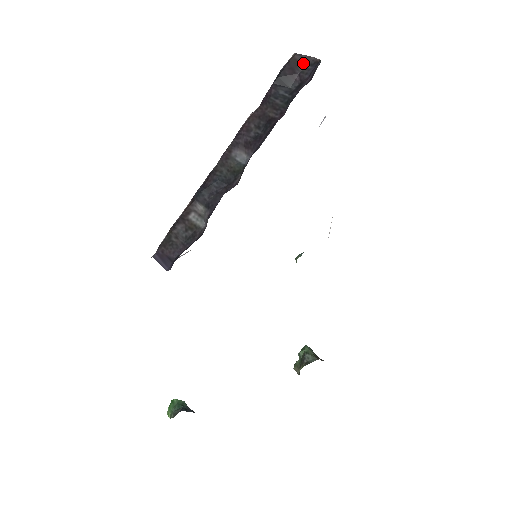
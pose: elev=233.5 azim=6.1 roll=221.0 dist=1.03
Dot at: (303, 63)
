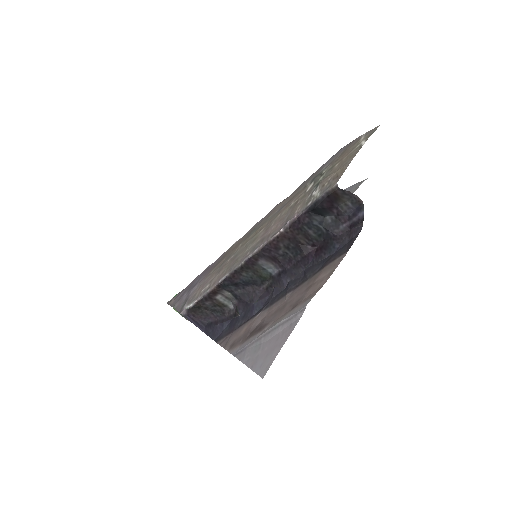
Dot at: (344, 198)
